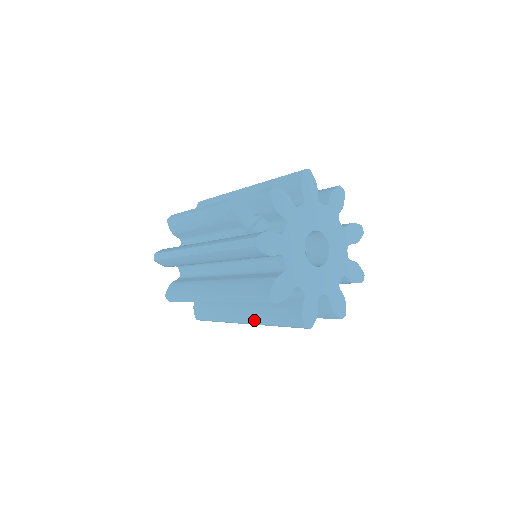
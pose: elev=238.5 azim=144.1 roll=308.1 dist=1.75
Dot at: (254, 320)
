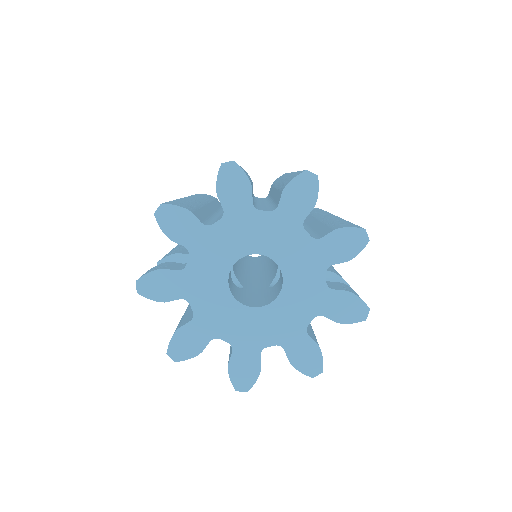
Dot at: occluded
